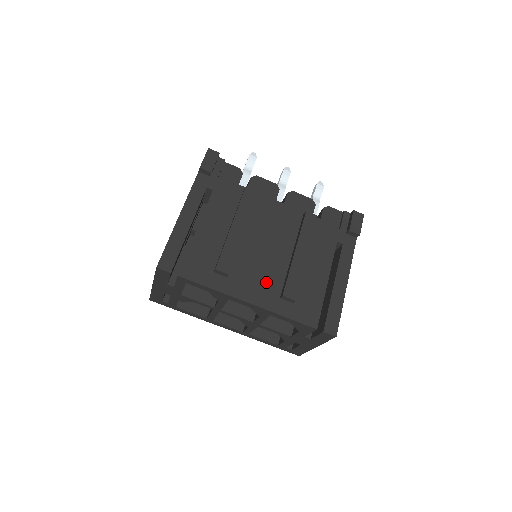
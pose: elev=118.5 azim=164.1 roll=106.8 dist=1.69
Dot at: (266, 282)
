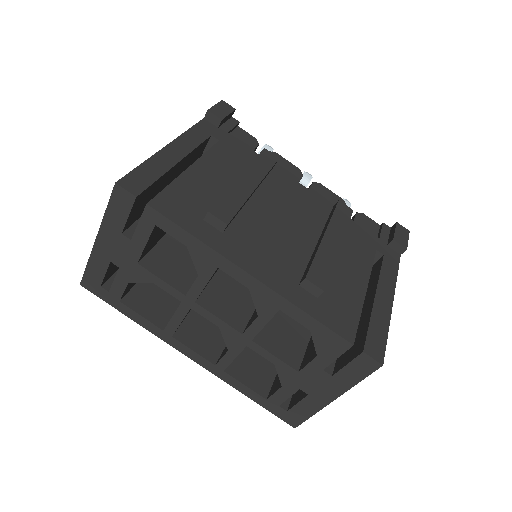
Dot at: (280, 259)
